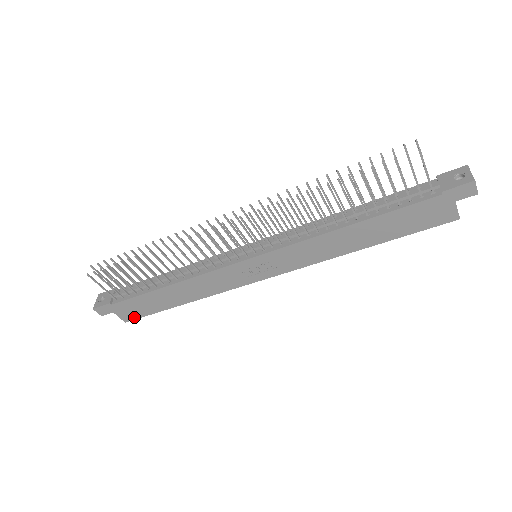
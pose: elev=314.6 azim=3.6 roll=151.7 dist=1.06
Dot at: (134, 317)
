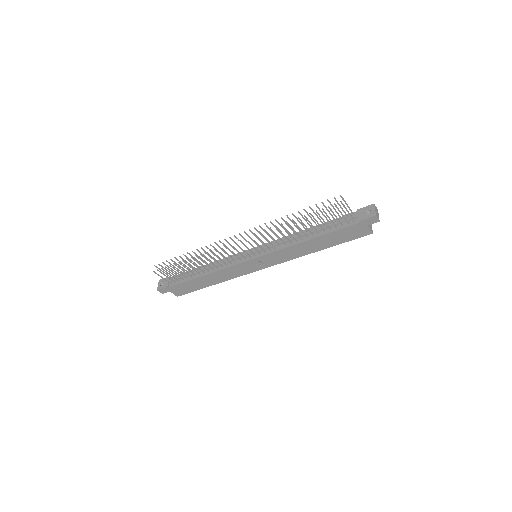
Dot at: (183, 293)
